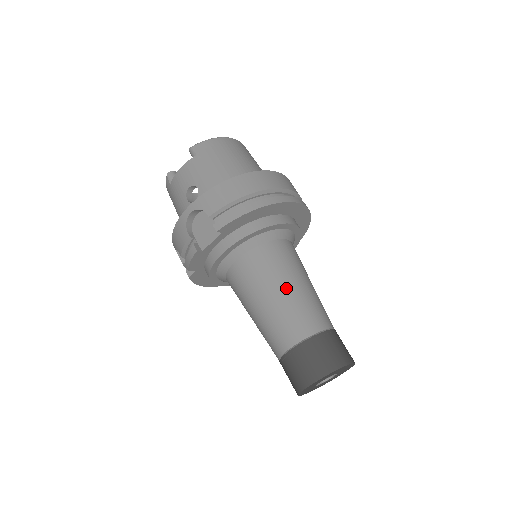
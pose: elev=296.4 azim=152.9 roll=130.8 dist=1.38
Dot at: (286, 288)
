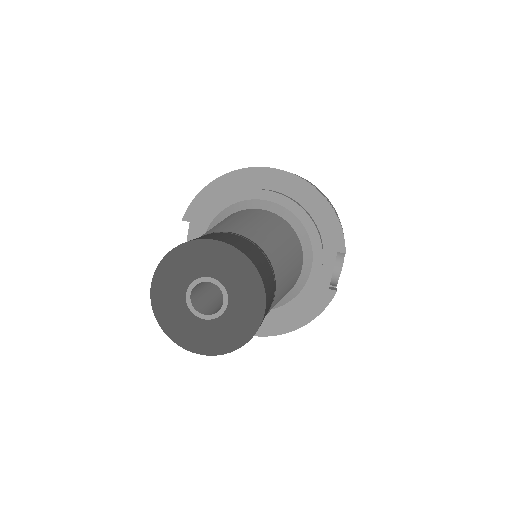
Dot at: occluded
